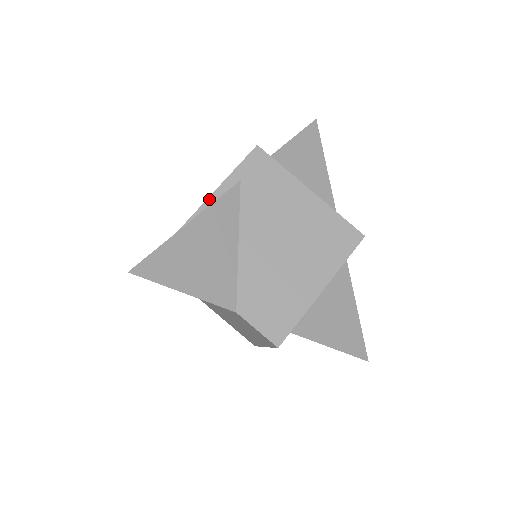
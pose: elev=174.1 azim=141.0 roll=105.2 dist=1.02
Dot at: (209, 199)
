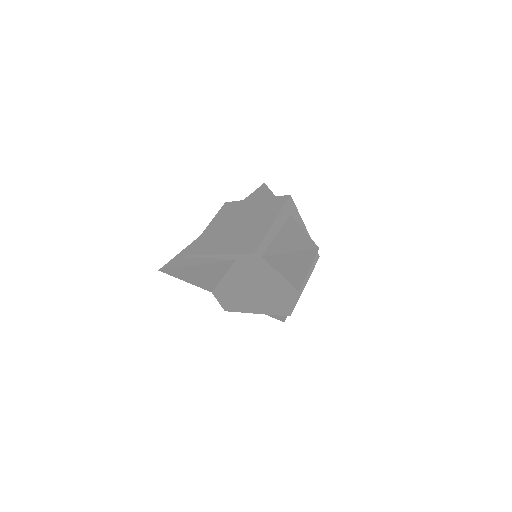
Dot at: (216, 255)
